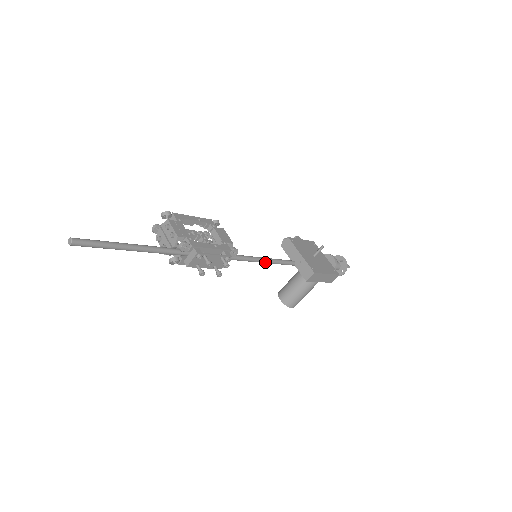
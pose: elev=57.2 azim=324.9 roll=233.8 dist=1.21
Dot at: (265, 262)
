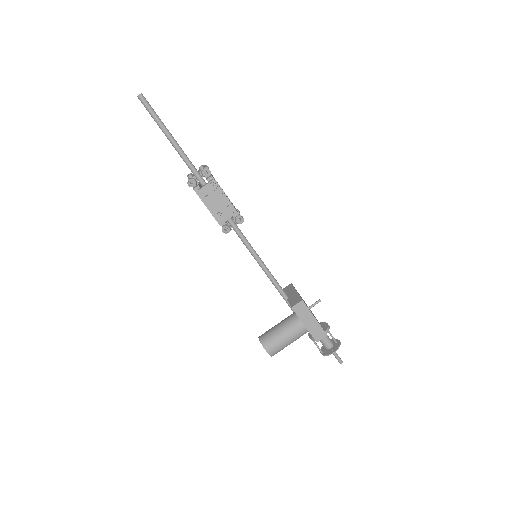
Dot at: (261, 264)
